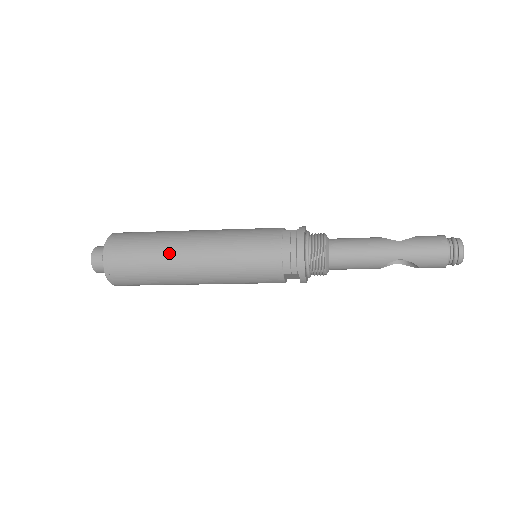
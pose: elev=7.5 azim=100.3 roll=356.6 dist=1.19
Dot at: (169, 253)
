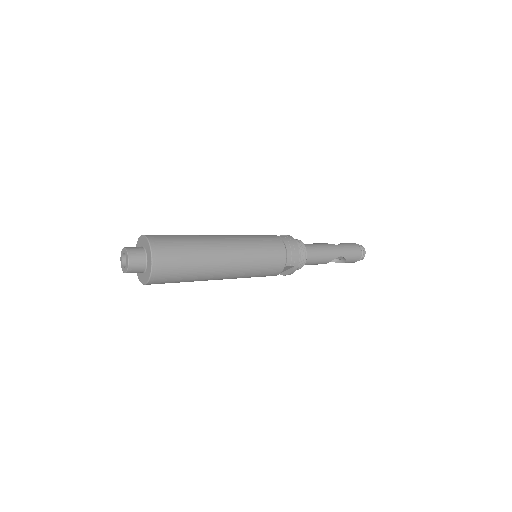
Dot at: (210, 251)
